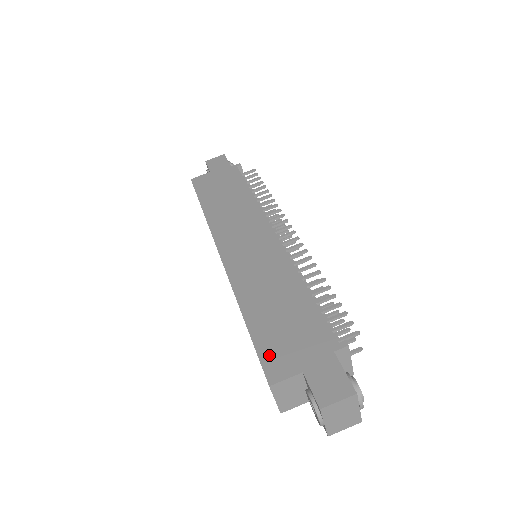
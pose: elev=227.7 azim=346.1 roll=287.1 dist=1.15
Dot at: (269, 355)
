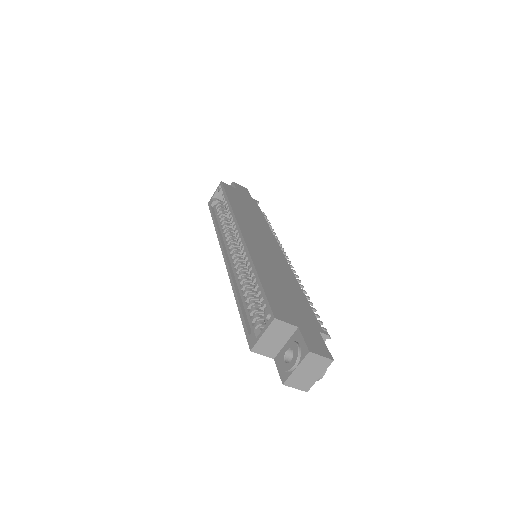
Dot at: (276, 303)
